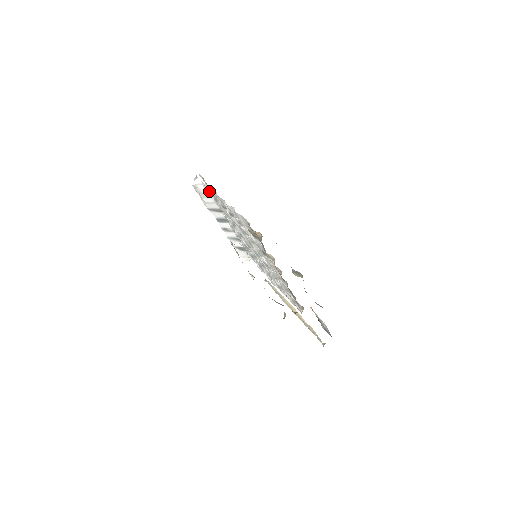
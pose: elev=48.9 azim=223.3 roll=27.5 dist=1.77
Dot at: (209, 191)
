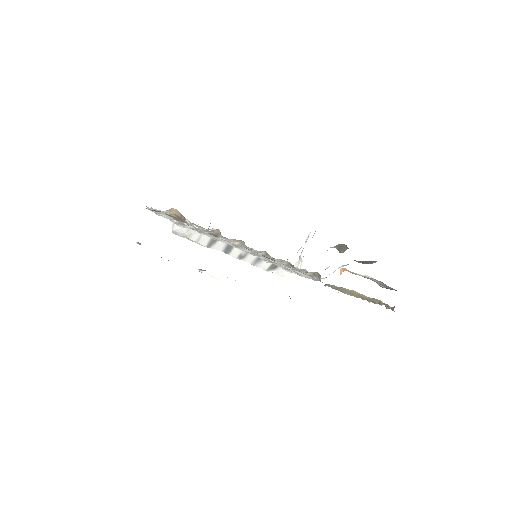
Dot at: (178, 224)
